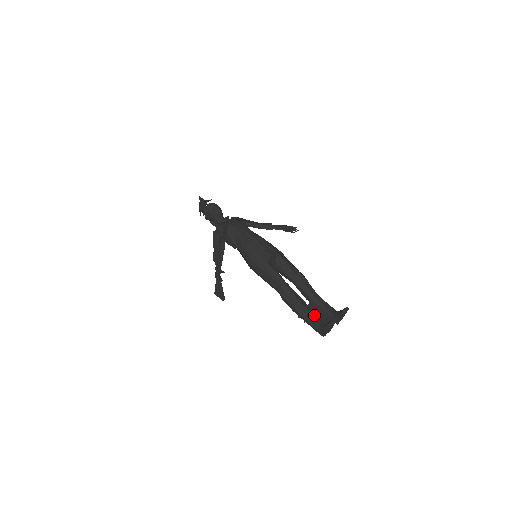
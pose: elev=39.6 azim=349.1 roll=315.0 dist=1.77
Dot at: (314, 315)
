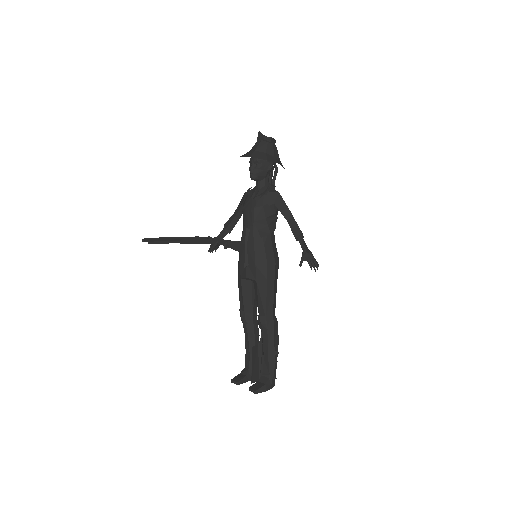
Dot at: (249, 357)
